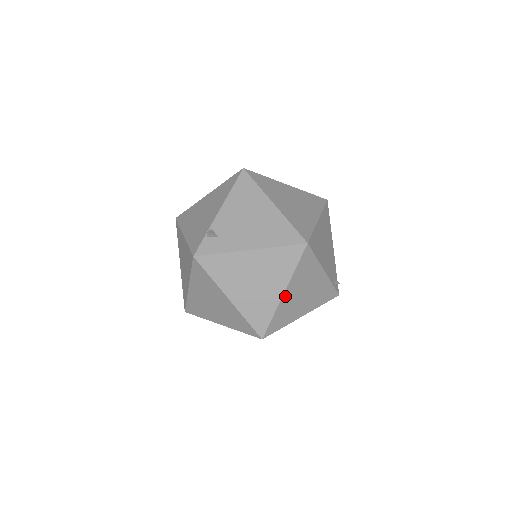
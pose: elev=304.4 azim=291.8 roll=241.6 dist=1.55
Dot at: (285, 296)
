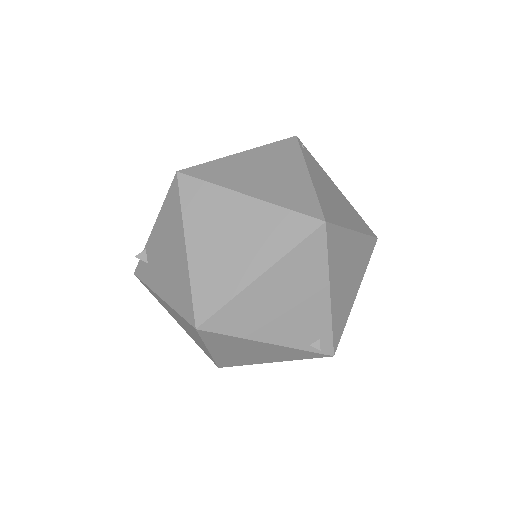
Dot at: (215, 352)
